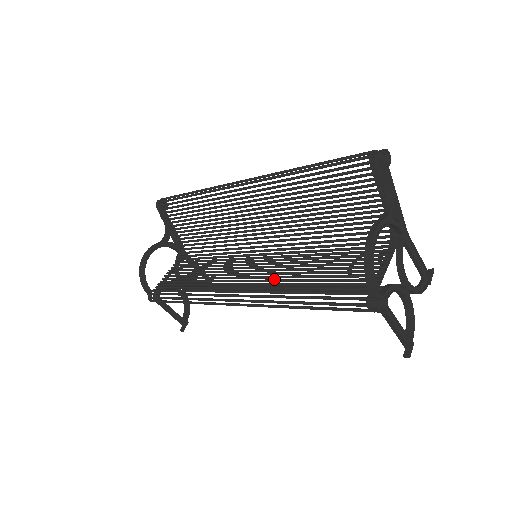
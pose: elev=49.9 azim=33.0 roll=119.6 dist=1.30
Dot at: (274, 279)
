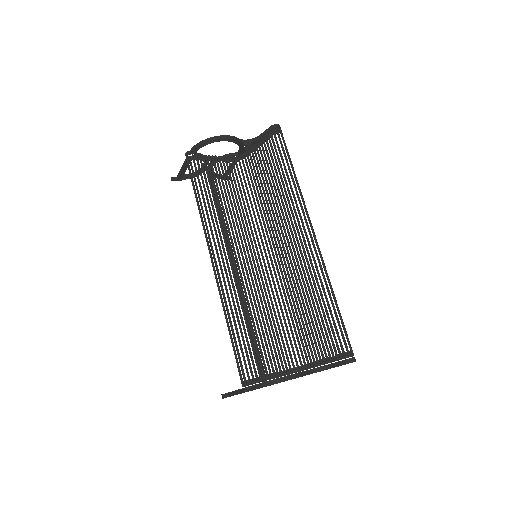
Dot at: occluded
